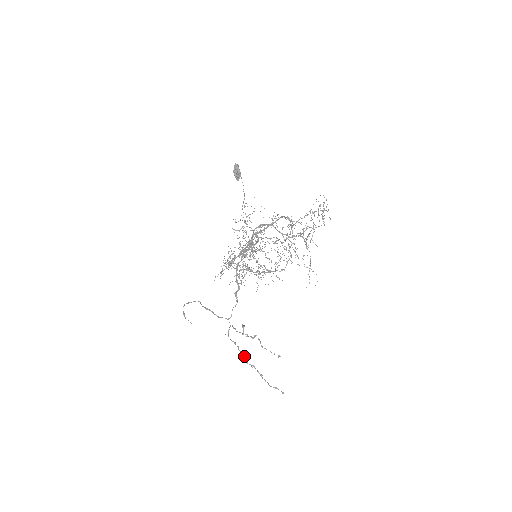
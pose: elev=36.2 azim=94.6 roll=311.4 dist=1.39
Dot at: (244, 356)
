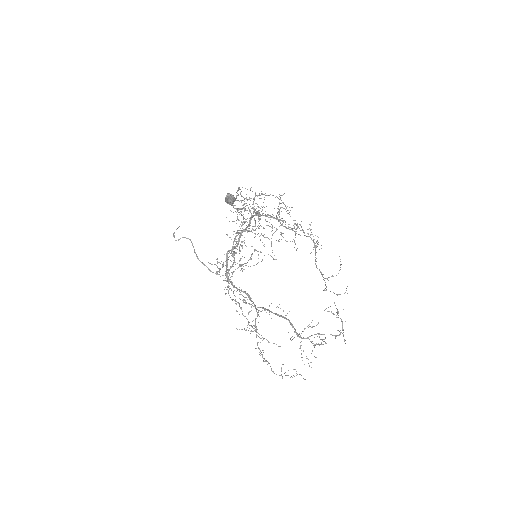
Dot at: occluded
